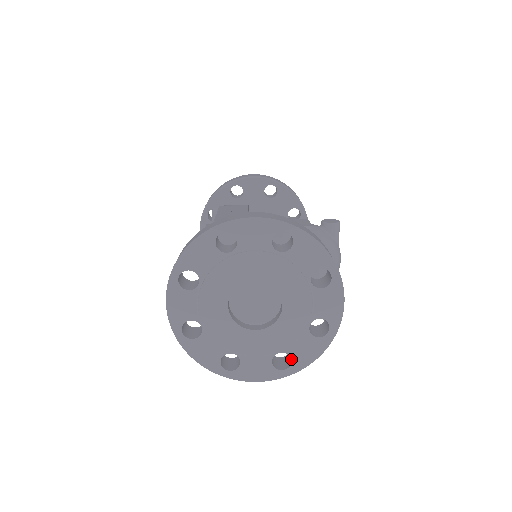
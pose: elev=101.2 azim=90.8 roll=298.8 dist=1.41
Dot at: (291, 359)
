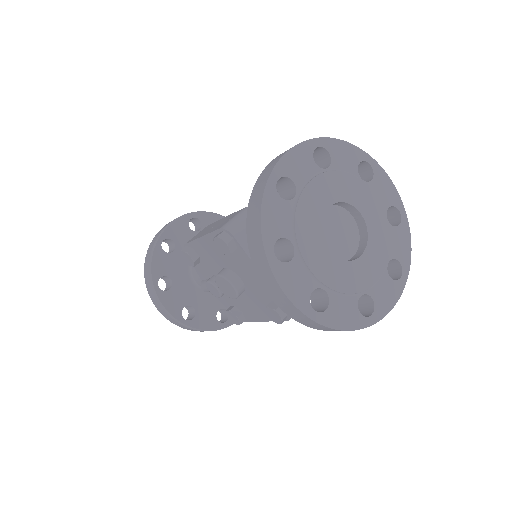
Dot at: (398, 262)
